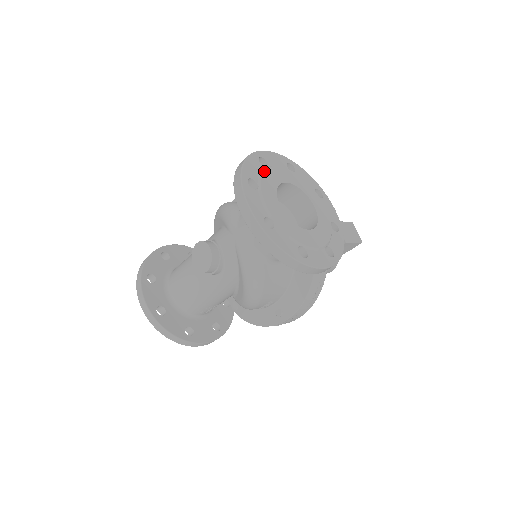
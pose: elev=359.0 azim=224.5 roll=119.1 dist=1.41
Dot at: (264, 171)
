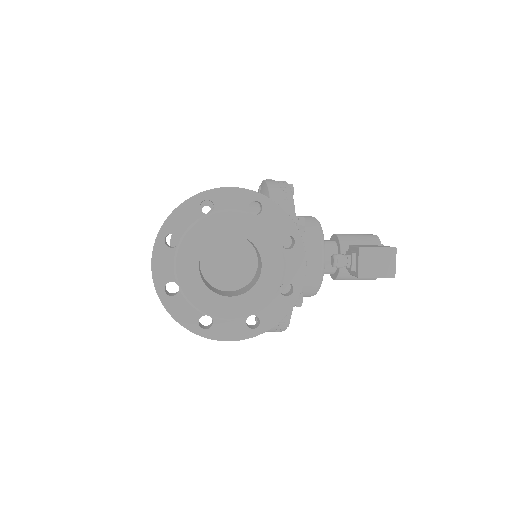
Dot at: (197, 222)
